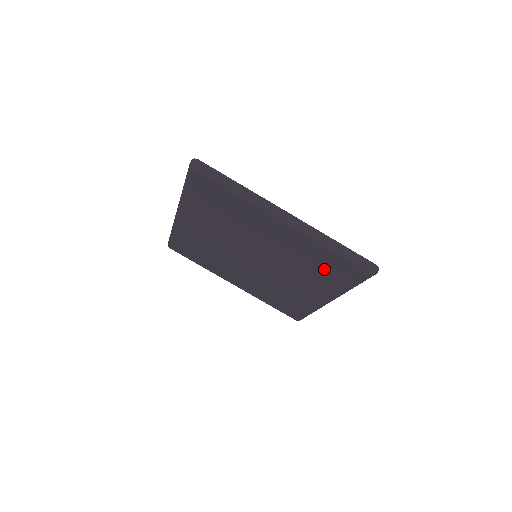
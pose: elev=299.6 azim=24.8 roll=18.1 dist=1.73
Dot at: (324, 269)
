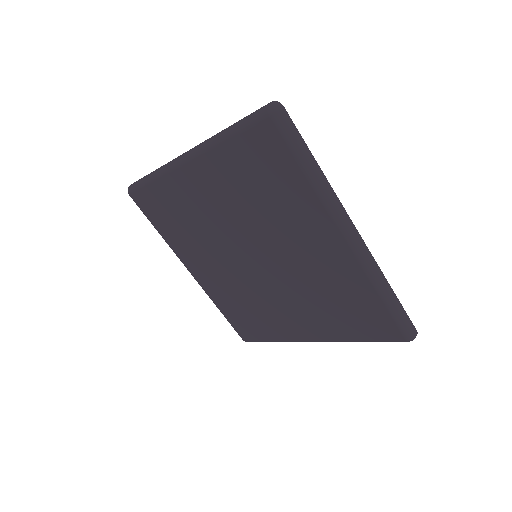
Dot at: (346, 309)
